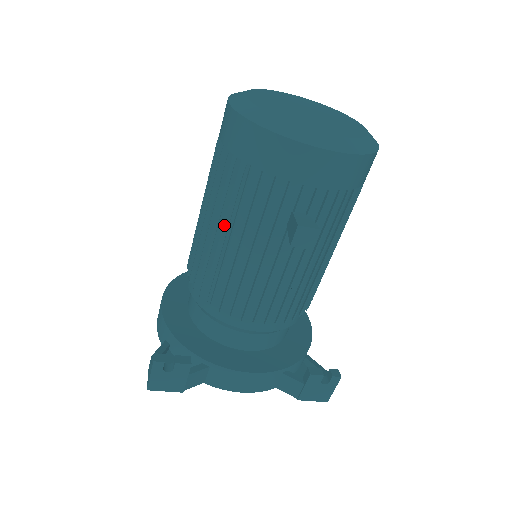
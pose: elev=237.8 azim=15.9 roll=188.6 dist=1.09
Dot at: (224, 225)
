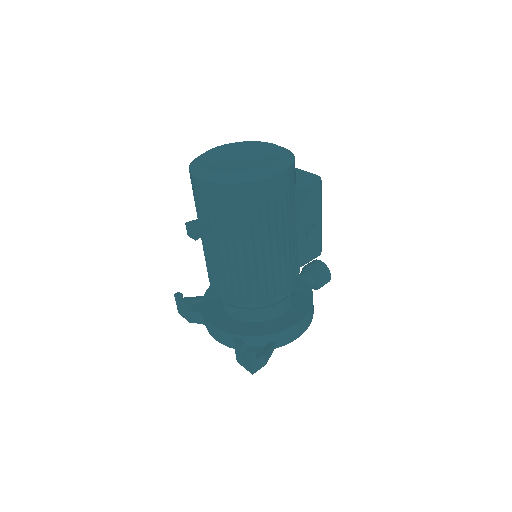
Dot at: occluded
